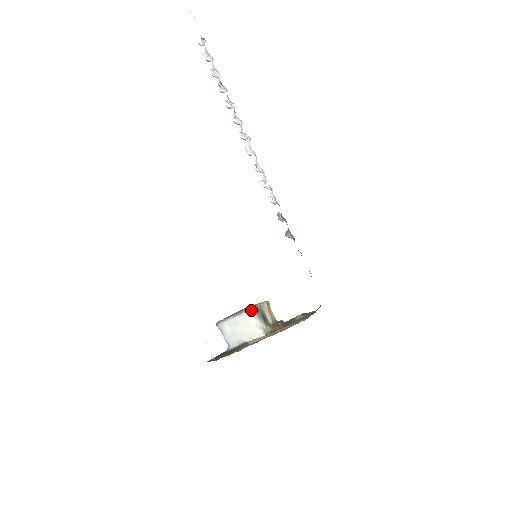
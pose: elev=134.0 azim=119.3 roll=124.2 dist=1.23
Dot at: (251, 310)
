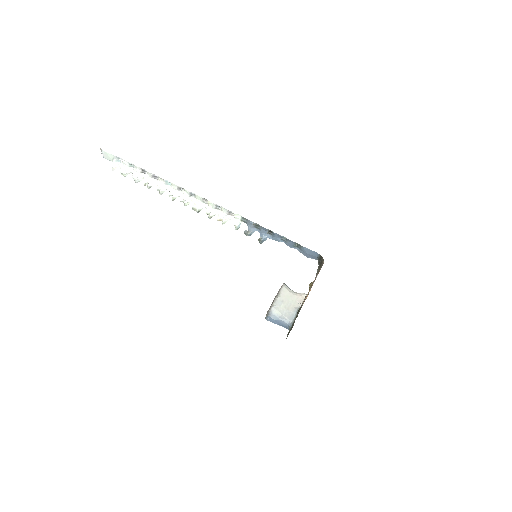
Dot at: (284, 285)
